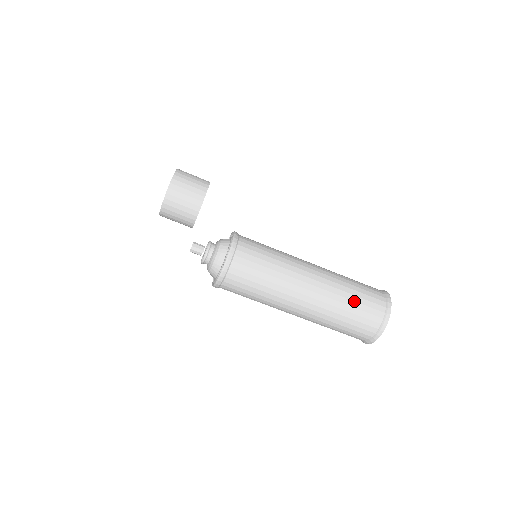
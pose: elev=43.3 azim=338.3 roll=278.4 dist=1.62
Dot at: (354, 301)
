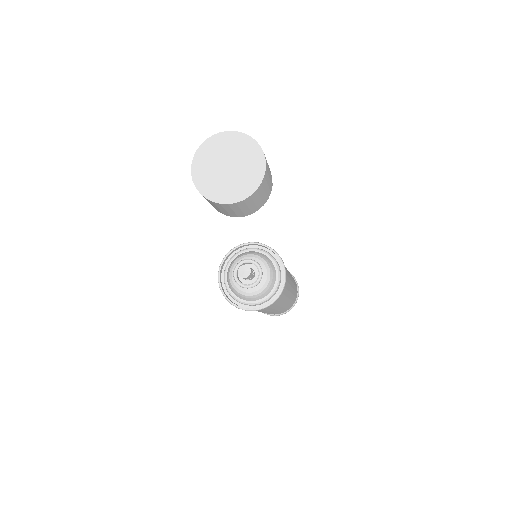
Dot at: (292, 301)
